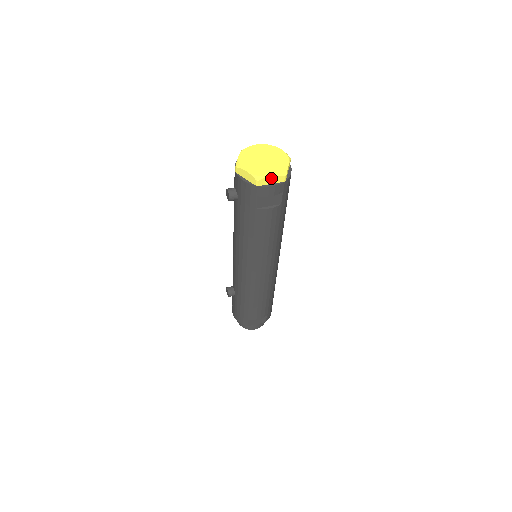
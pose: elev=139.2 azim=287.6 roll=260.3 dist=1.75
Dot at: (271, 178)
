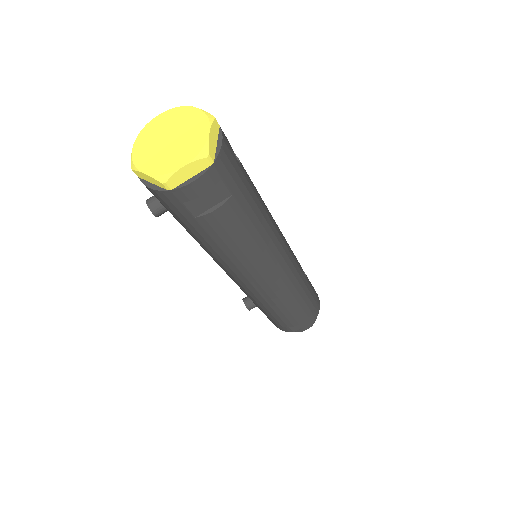
Dot at: (184, 170)
